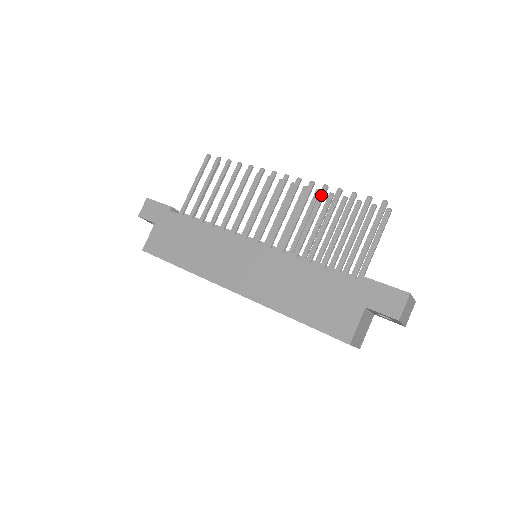
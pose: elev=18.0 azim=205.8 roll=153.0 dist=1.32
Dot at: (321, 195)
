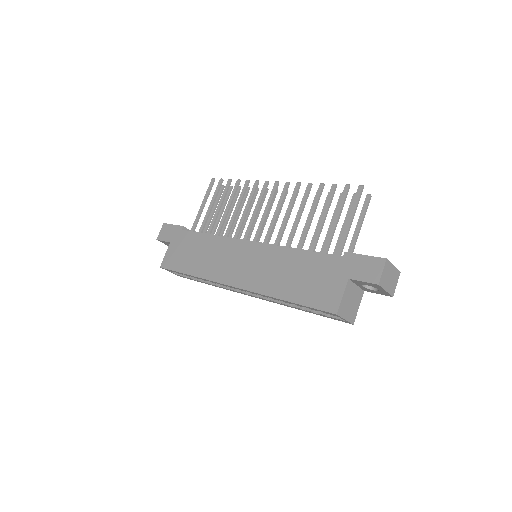
Dot at: (306, 192)
